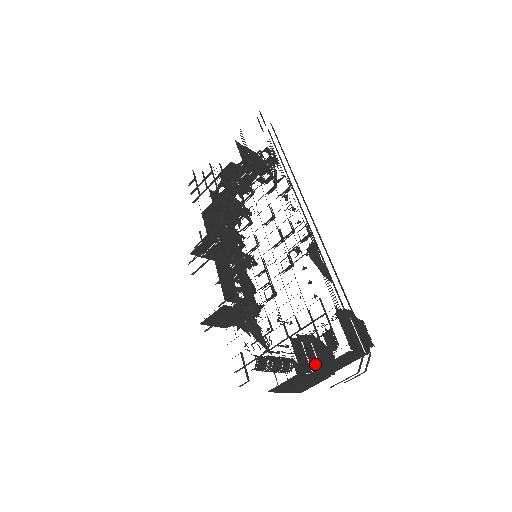
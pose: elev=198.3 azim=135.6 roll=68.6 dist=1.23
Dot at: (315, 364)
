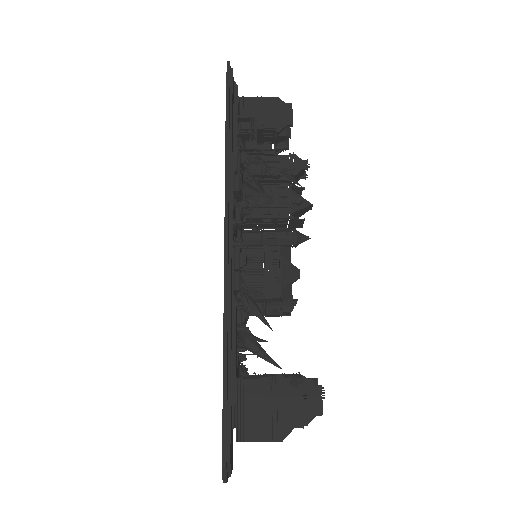
Dot at: occluded
